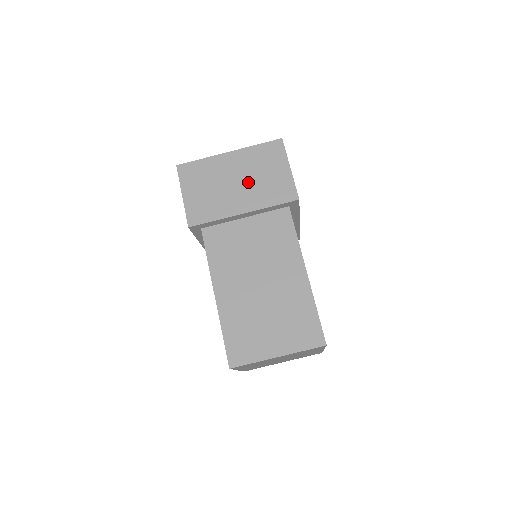
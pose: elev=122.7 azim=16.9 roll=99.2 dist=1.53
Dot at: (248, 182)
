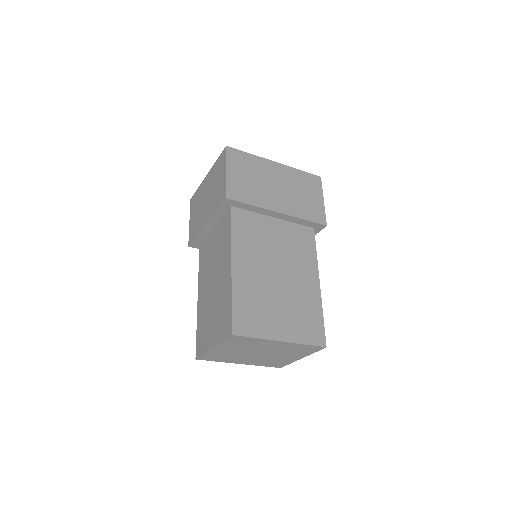
Dot at: (210, 196)
